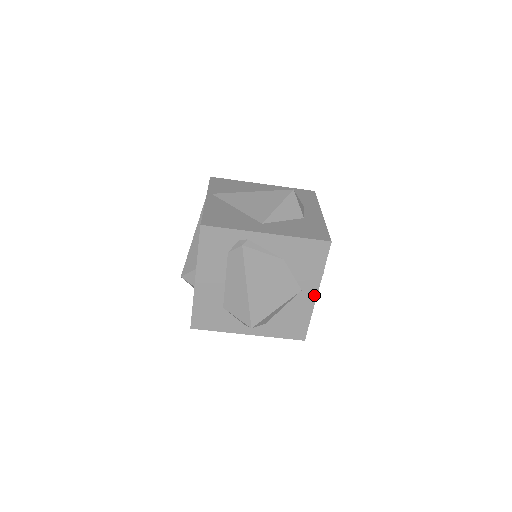
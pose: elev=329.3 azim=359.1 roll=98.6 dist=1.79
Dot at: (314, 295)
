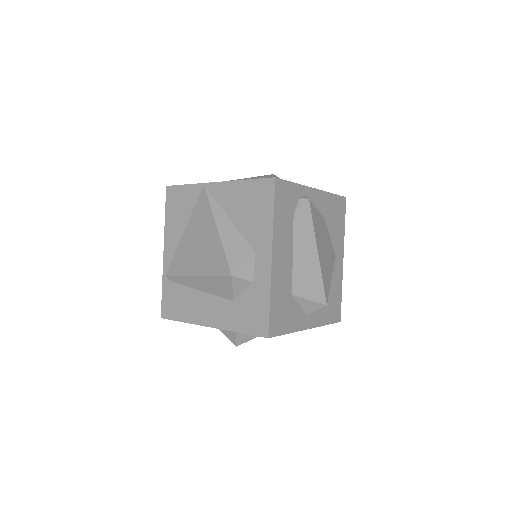
Dot at: (342, 261)
